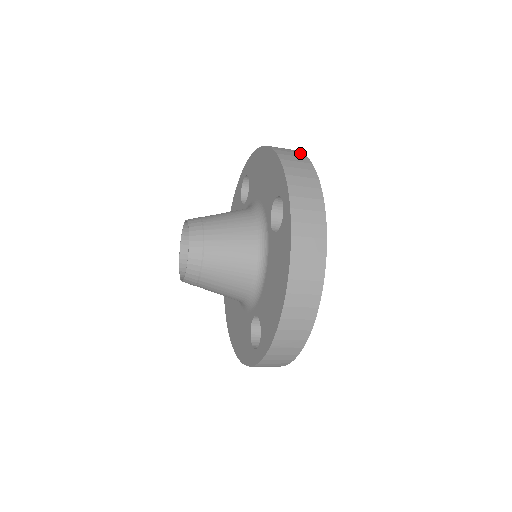
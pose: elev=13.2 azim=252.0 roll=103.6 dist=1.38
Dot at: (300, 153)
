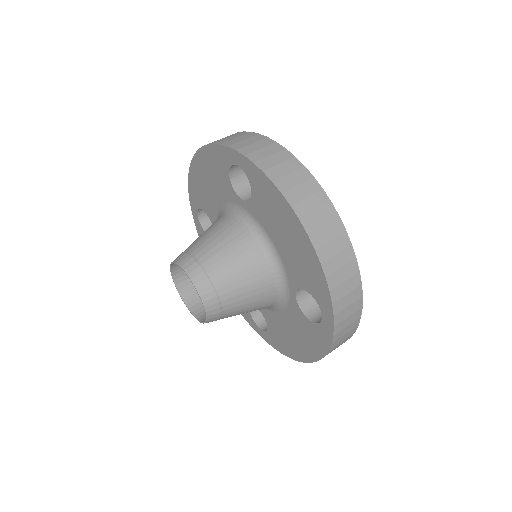
Dot at: (342, 232)
